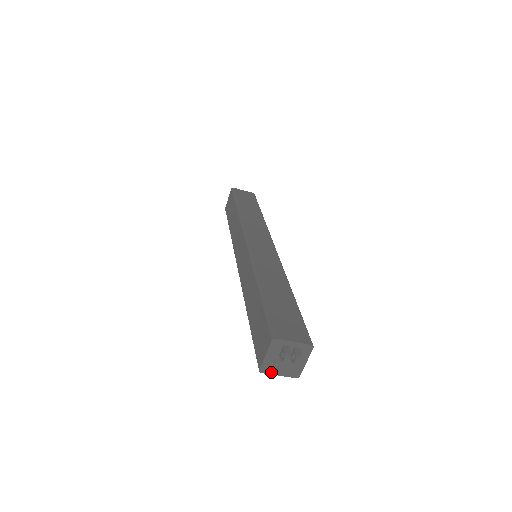
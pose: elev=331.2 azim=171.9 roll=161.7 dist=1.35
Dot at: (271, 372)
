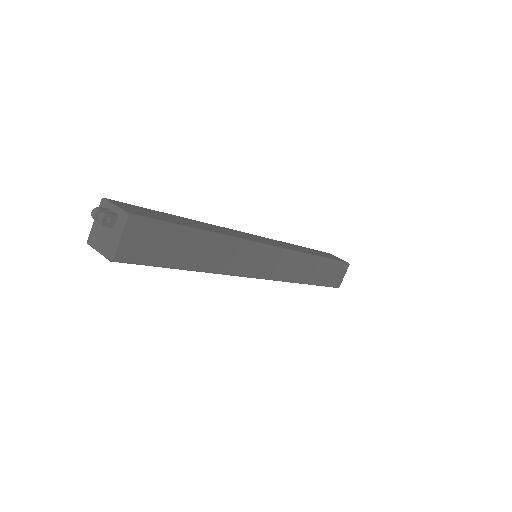
Dot at: (95, 245)
